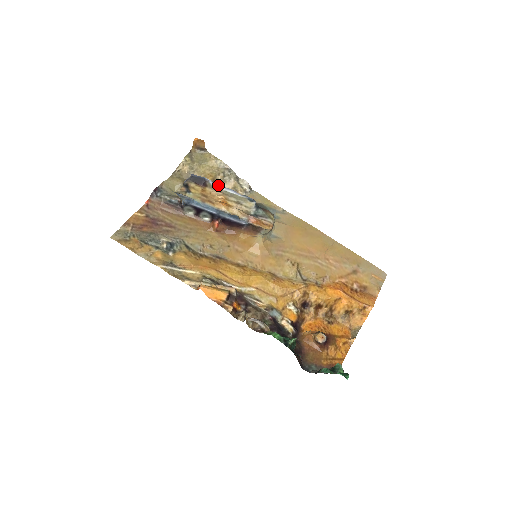
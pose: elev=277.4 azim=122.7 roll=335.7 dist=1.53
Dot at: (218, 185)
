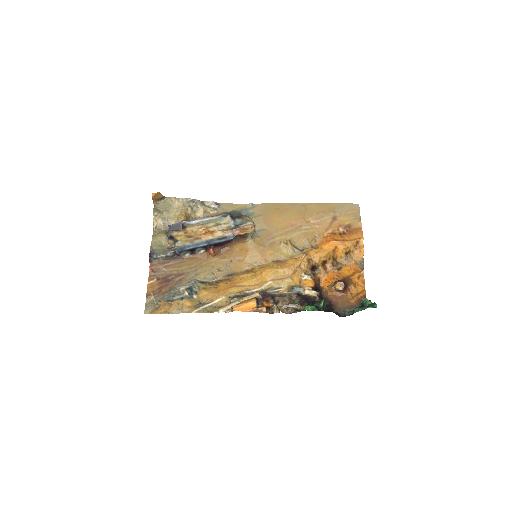
Dot at: (193, 221)
